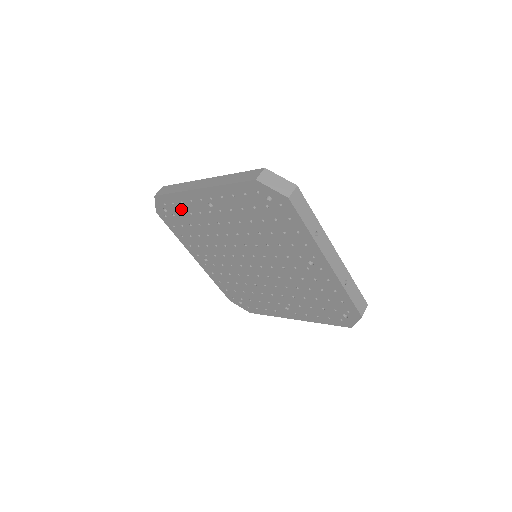
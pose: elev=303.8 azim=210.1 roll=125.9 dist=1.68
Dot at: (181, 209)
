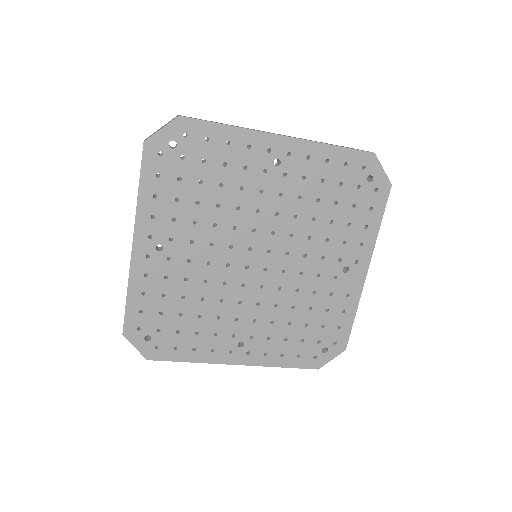
Dot at: (153, 307)
